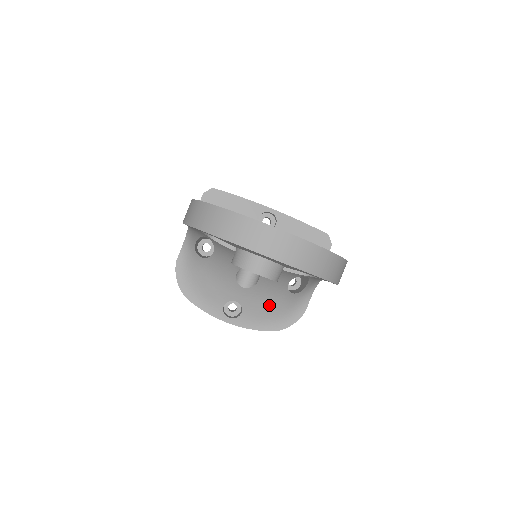
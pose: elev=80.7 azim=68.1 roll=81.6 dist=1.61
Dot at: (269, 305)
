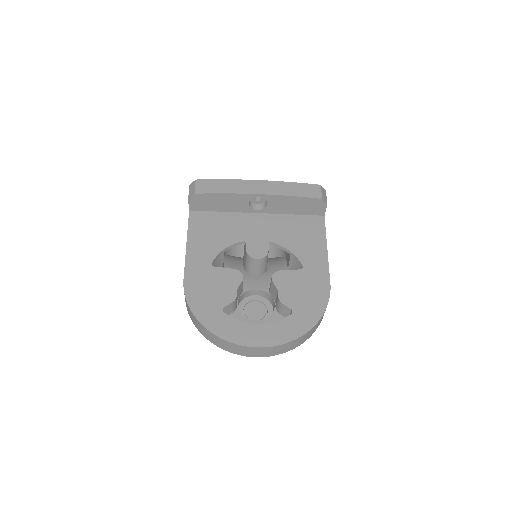
Dot at: occluded
